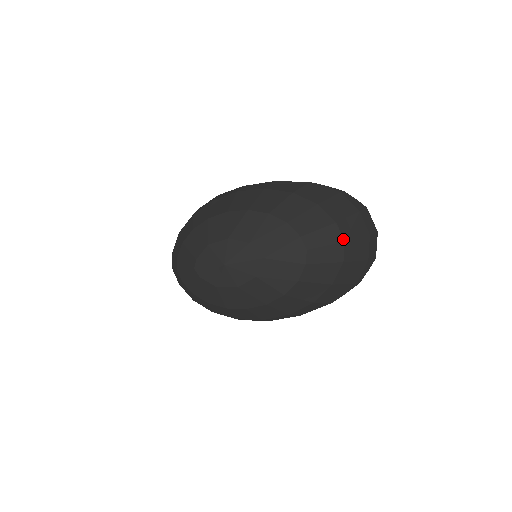
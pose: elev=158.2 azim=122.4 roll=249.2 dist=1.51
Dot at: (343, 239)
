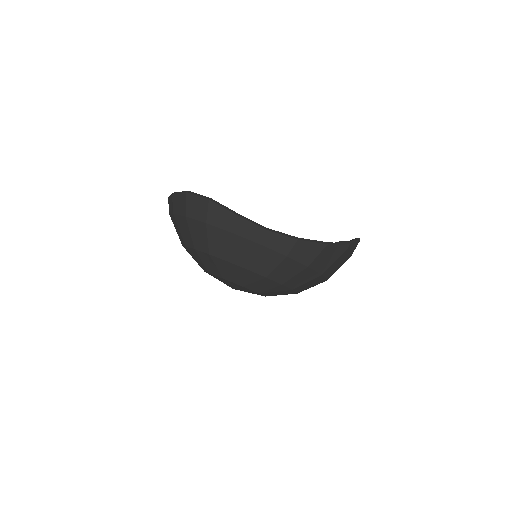
Dot at: occluded
